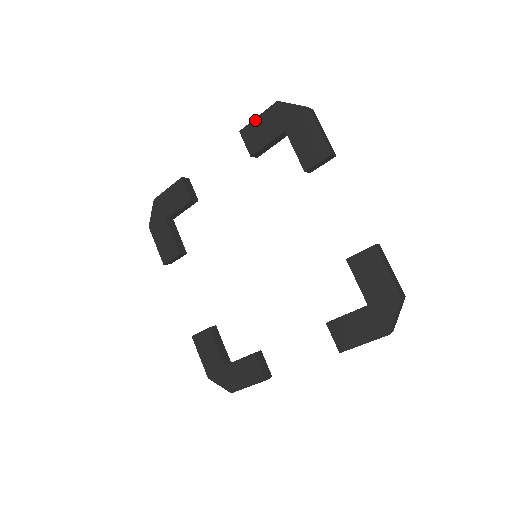
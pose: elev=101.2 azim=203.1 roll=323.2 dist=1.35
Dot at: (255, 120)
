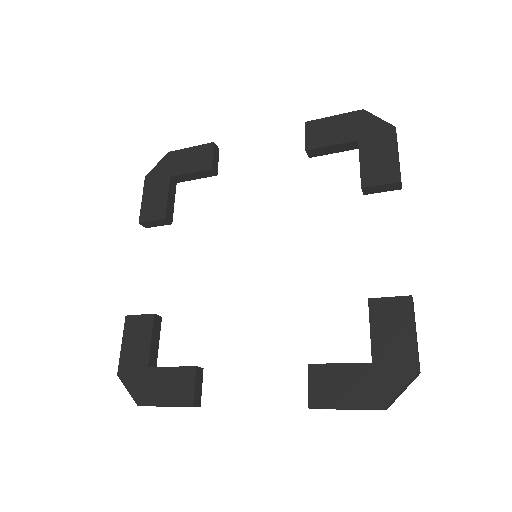
Dot at: (329, 118)
